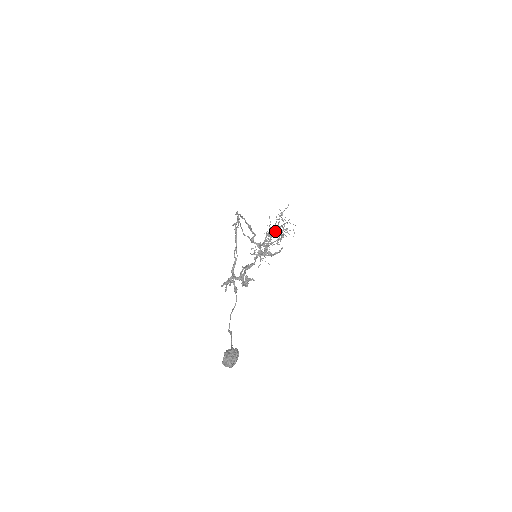
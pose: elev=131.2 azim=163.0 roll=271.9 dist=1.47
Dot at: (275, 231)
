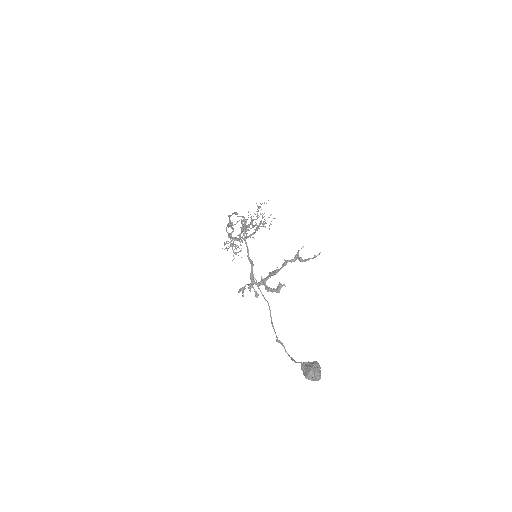
Dot at: (254, 226)
